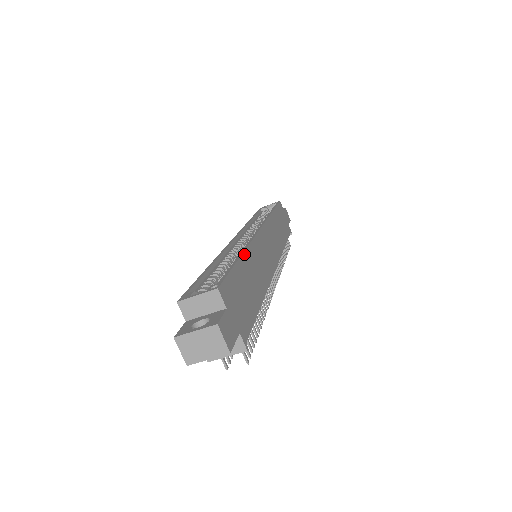
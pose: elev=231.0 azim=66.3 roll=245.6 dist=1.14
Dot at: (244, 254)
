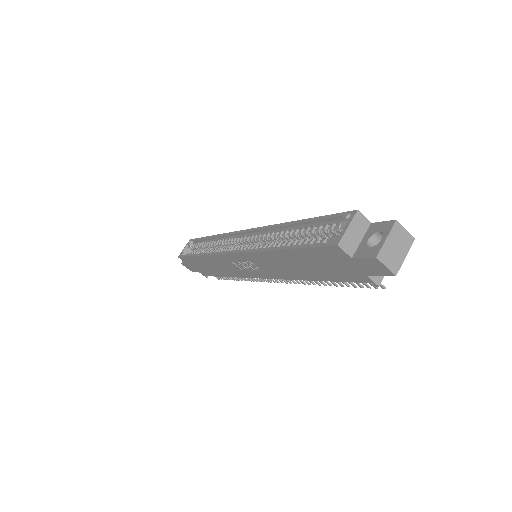
Dot at: (292, 223)
